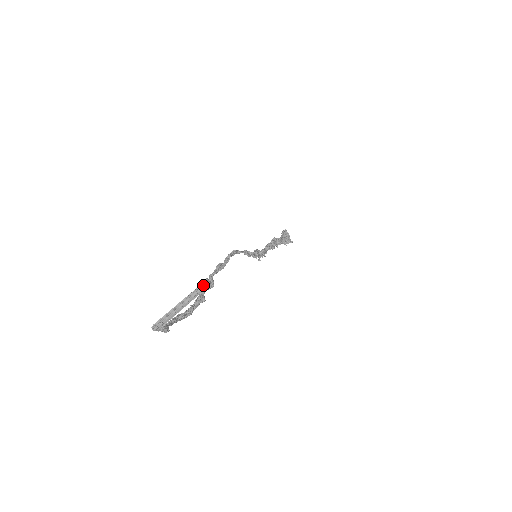
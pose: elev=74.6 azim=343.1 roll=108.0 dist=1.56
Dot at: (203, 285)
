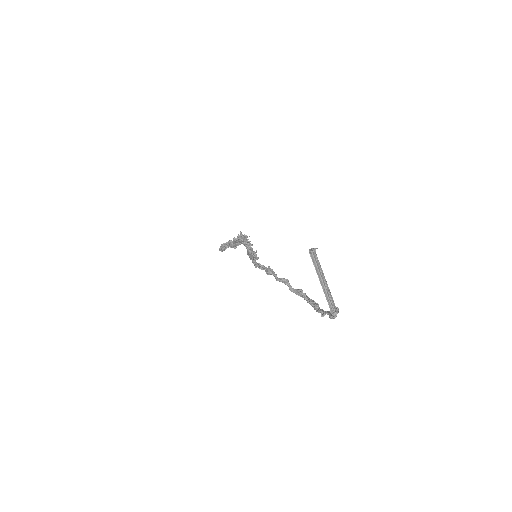
Dot at: (312, 257)
